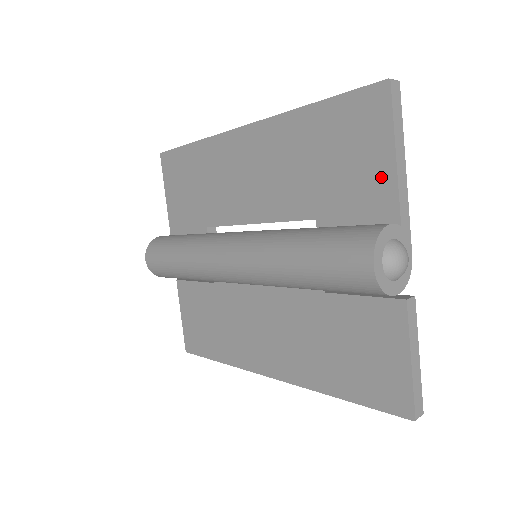
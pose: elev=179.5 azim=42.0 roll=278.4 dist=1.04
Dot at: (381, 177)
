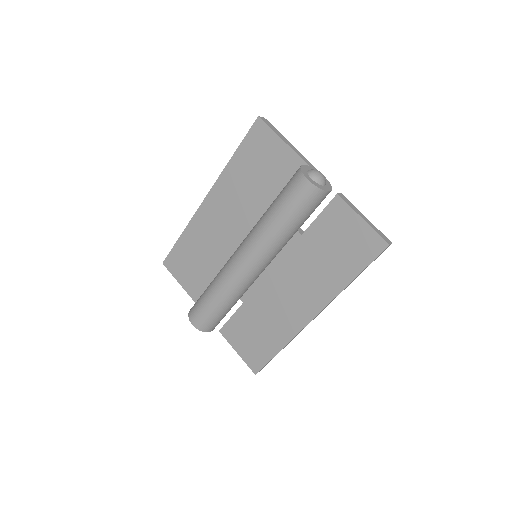
Dot at: (285, 155)
